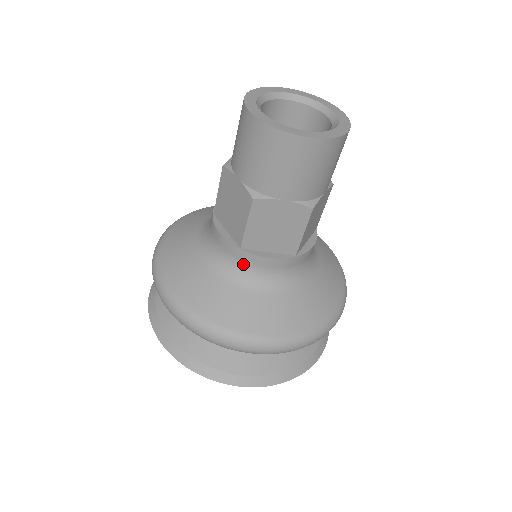
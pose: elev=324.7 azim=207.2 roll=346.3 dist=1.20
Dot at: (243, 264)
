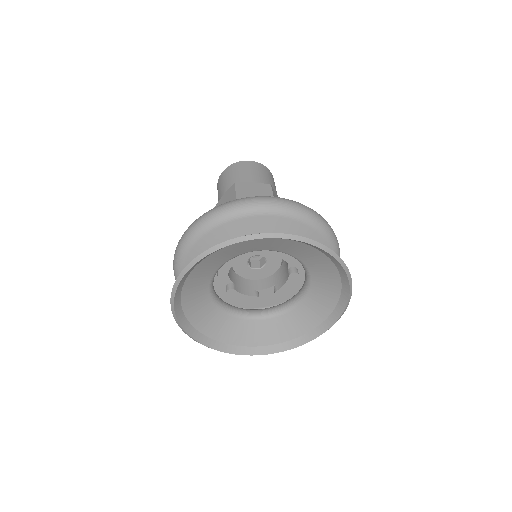
Dot at: occluded
